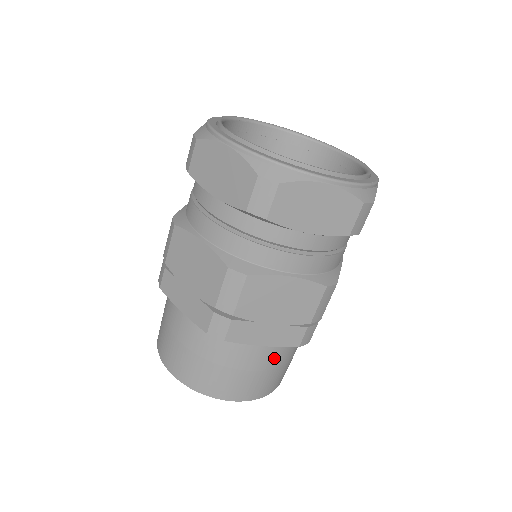
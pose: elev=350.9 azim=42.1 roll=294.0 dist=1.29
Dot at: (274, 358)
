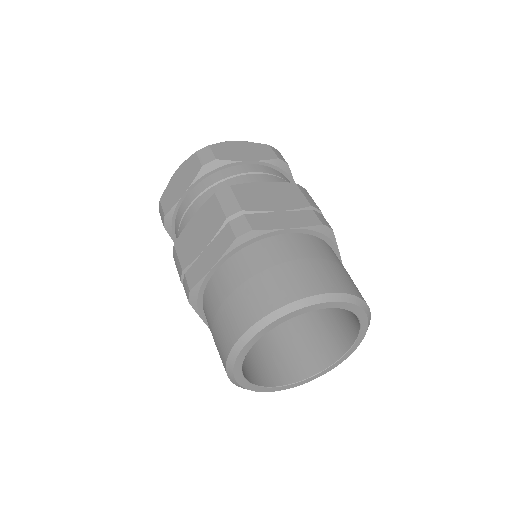
Dot at: (317, 249)
